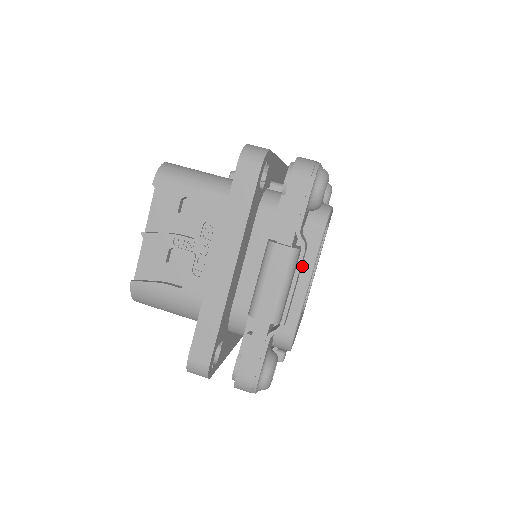
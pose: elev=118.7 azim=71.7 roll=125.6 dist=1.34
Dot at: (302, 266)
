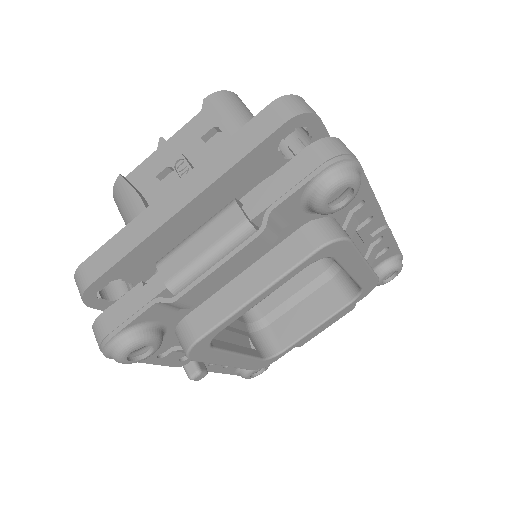
Dot at: (264, 272)
